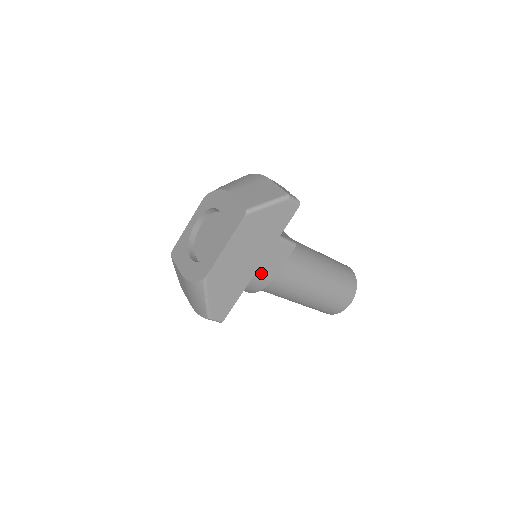
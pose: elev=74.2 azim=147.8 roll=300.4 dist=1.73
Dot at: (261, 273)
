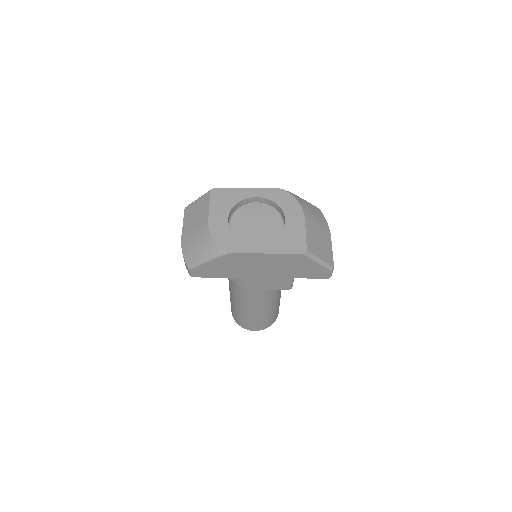
Dot at: (254, 281)
